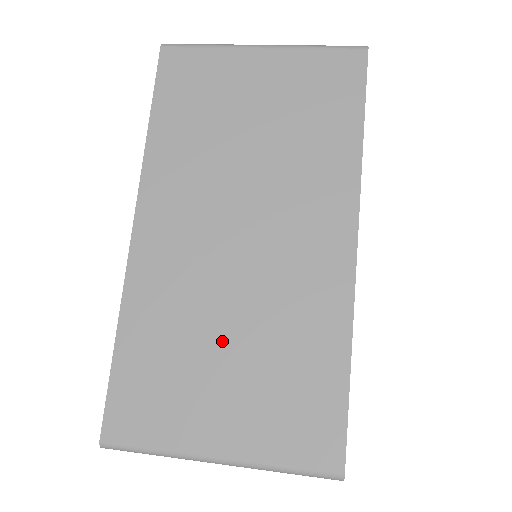
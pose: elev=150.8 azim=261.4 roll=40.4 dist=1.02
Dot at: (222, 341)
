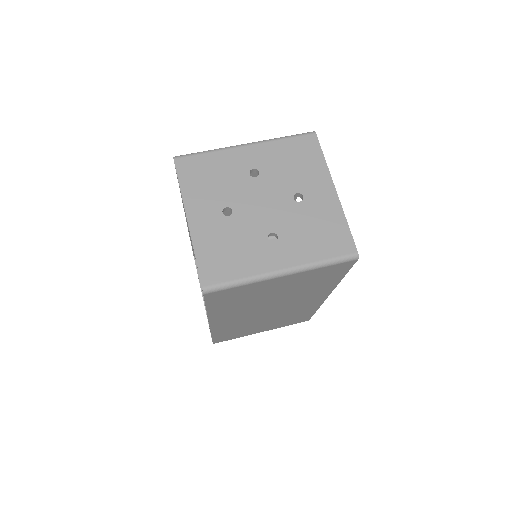
Dot at: (262, 324)
